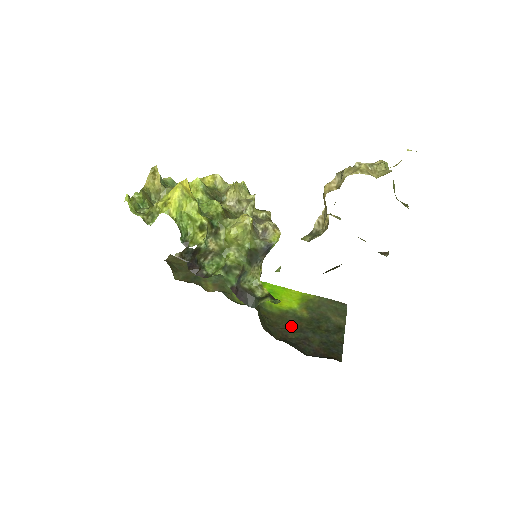
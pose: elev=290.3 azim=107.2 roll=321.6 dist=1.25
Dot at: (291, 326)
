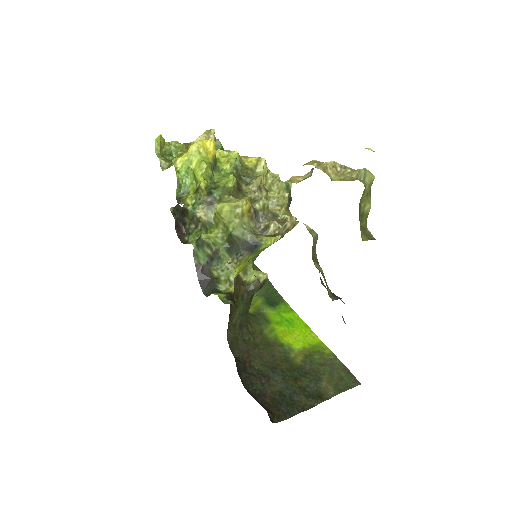
Dot at: (267, 358)
